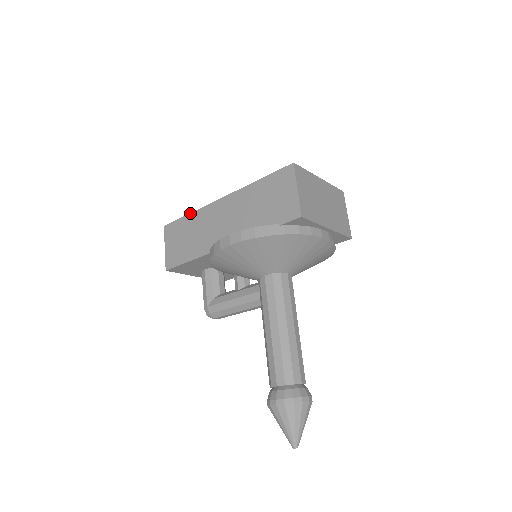
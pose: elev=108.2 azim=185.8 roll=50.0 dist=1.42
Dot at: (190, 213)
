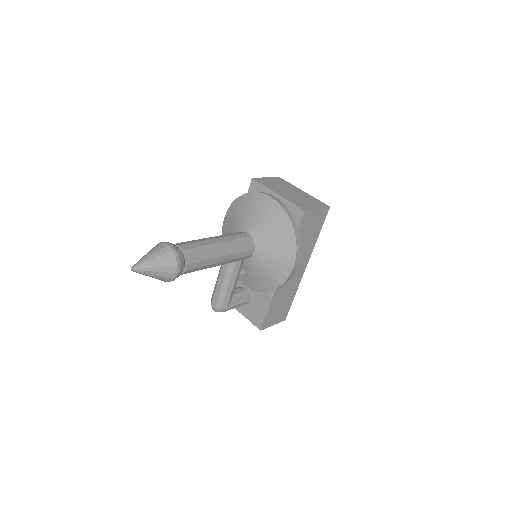
Dot at: occluded
